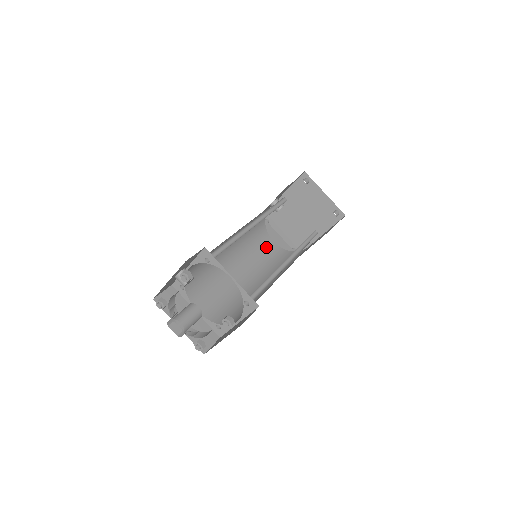
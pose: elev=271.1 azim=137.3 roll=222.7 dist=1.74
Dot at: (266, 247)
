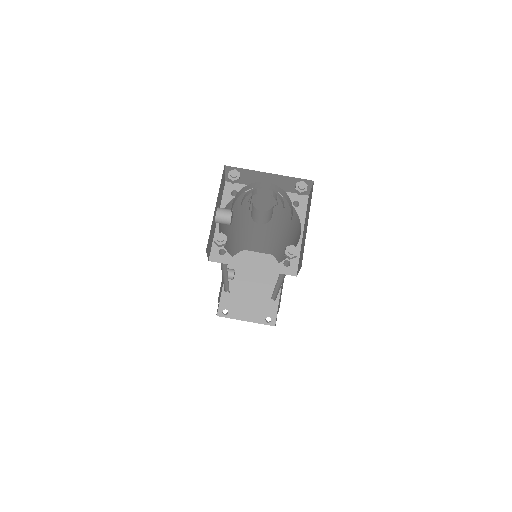
Dot at: occluded
